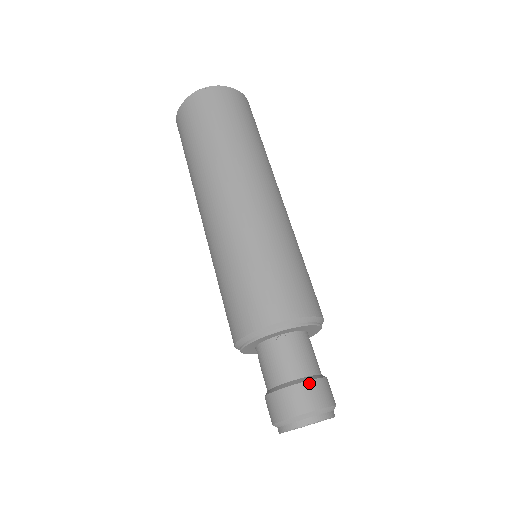
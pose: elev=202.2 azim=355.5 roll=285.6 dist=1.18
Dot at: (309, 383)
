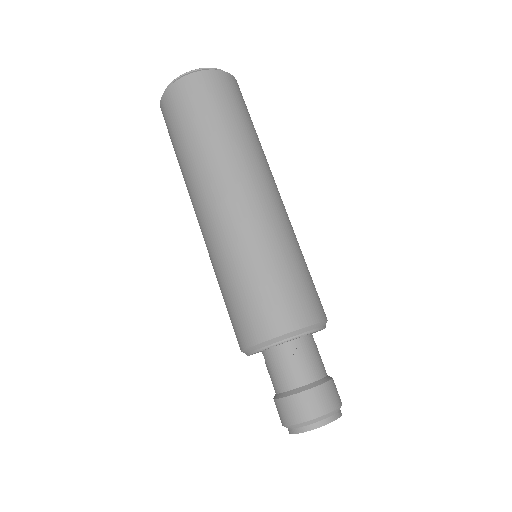
Dot at: (317, 389)
